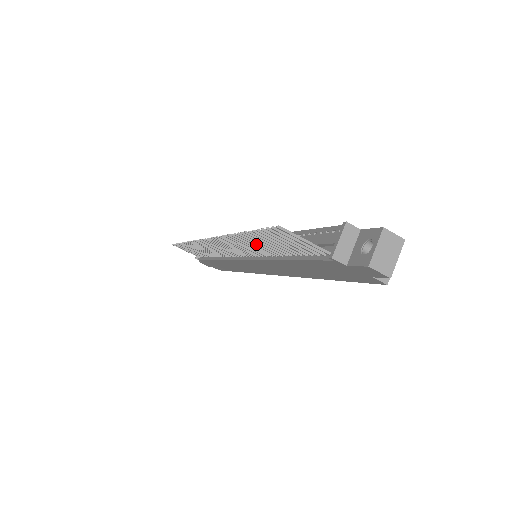
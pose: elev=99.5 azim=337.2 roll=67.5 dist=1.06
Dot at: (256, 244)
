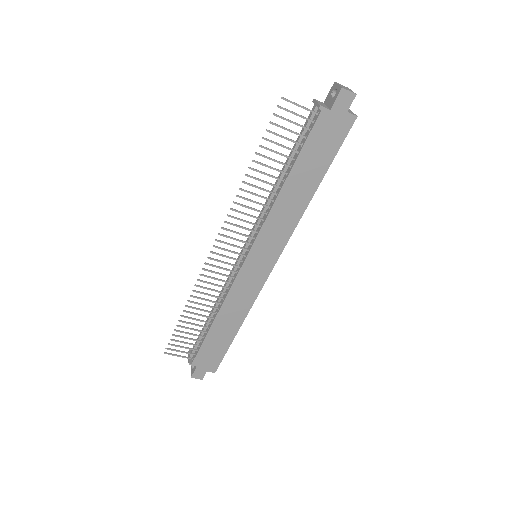
Dot at: (263, 180)
